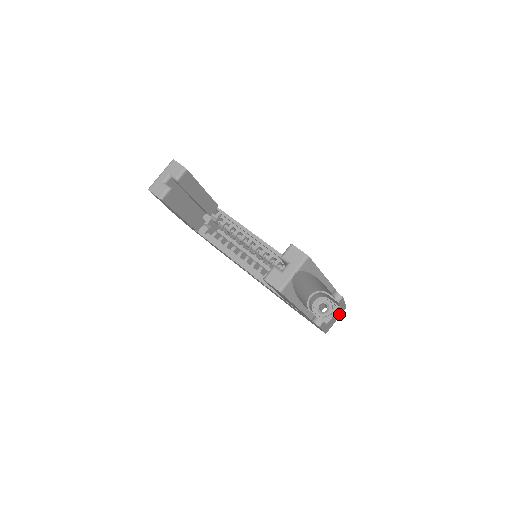
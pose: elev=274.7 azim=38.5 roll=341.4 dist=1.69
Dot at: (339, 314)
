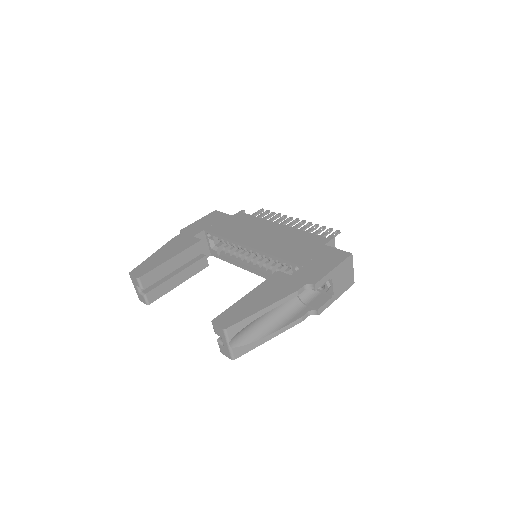
Dot at: (347, 267)
